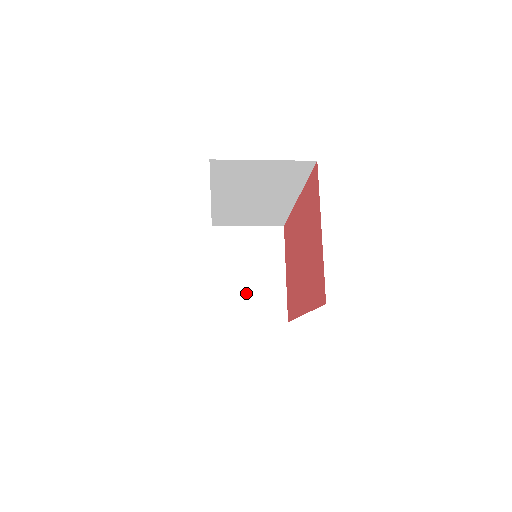
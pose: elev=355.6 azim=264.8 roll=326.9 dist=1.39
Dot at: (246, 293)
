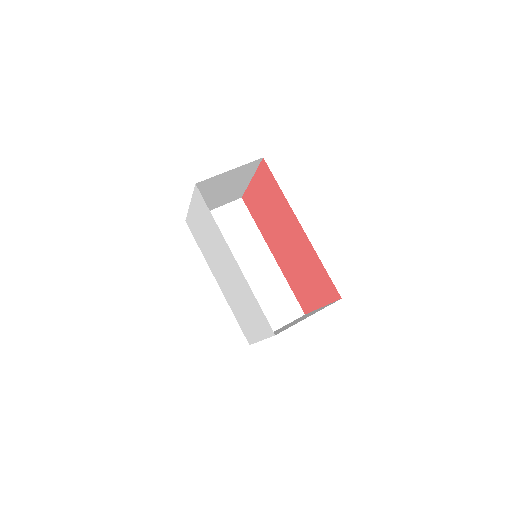
Dot at: (215, 200)
